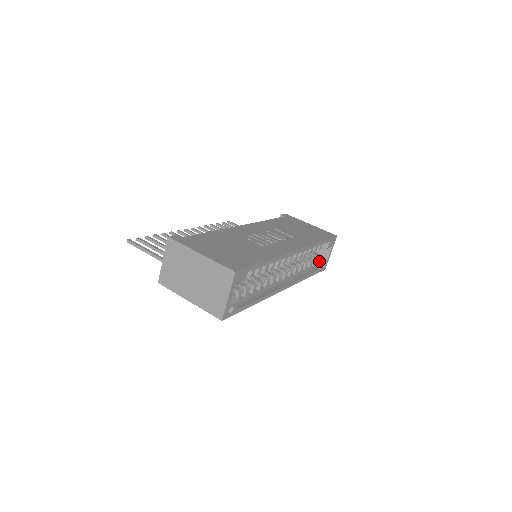
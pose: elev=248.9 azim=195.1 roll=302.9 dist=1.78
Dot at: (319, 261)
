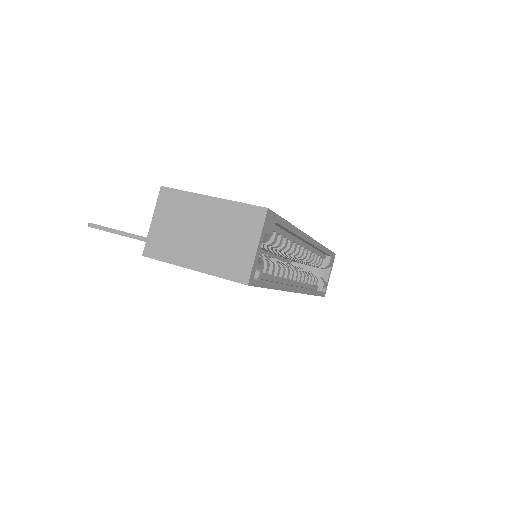
Dot at: (319, 282)
